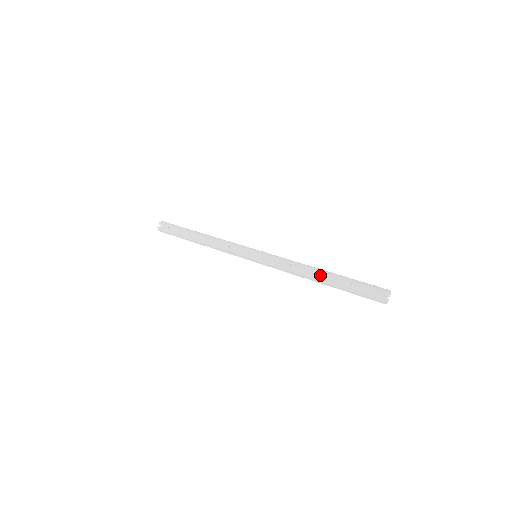
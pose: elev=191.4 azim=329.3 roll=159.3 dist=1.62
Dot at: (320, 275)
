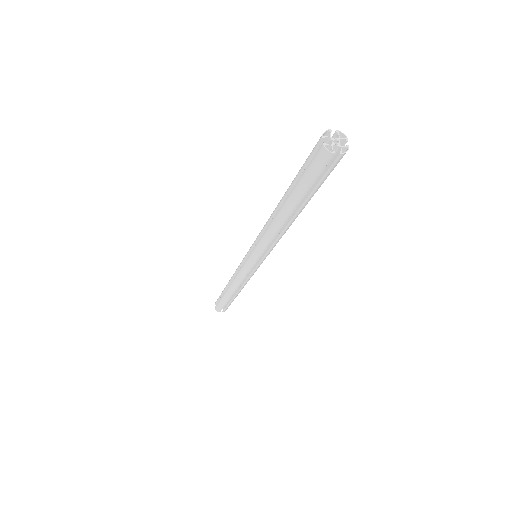
Dot at: occluded
